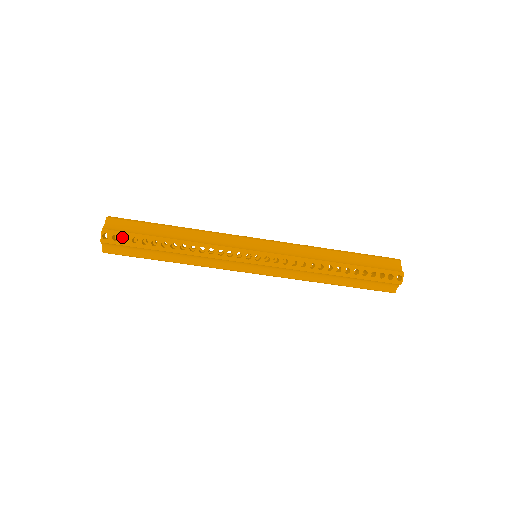
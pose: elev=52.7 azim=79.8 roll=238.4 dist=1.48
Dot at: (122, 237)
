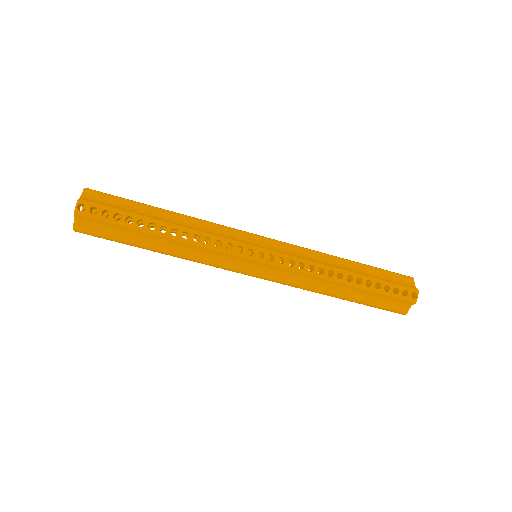
Dot at: (102, 211)
